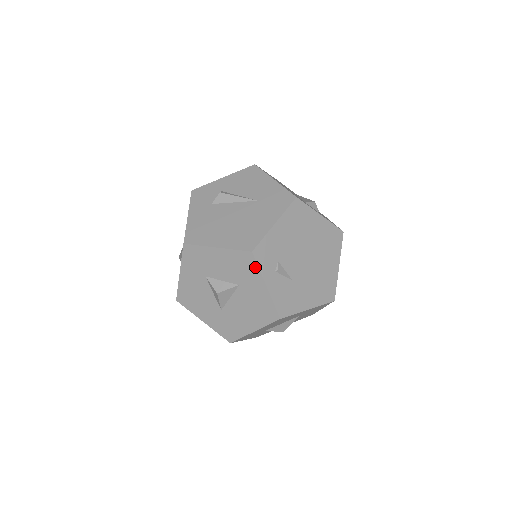
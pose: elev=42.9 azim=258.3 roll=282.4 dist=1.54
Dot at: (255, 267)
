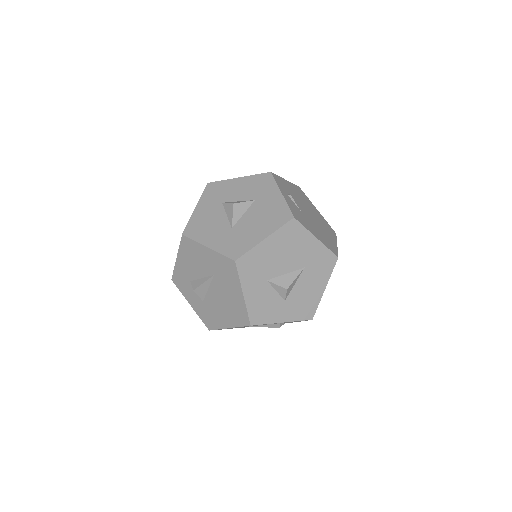
Dot at: (272, 182)
